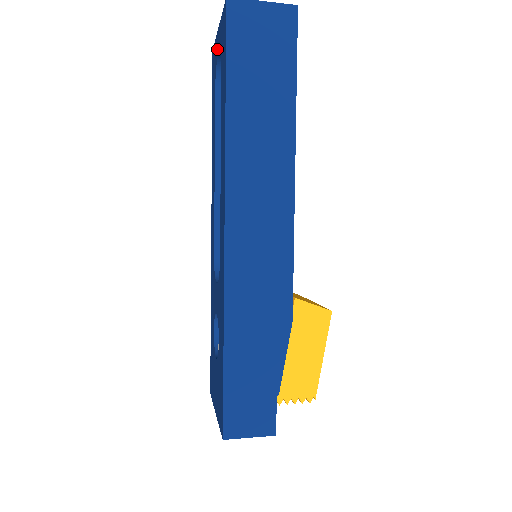
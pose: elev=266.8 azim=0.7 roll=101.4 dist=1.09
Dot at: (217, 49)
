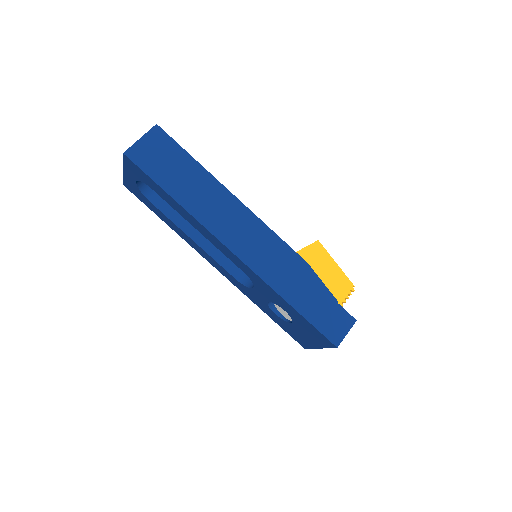
Dot at: (132, 181)
